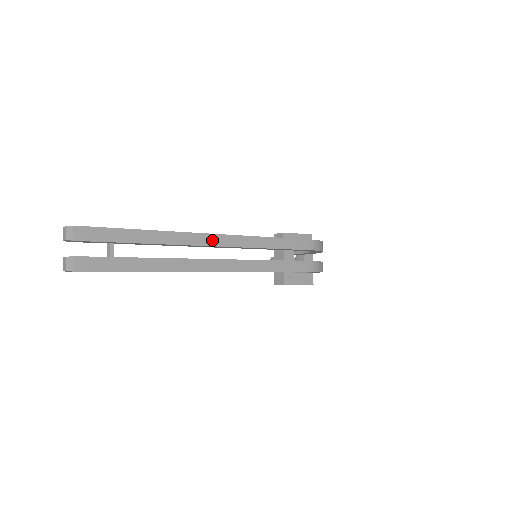
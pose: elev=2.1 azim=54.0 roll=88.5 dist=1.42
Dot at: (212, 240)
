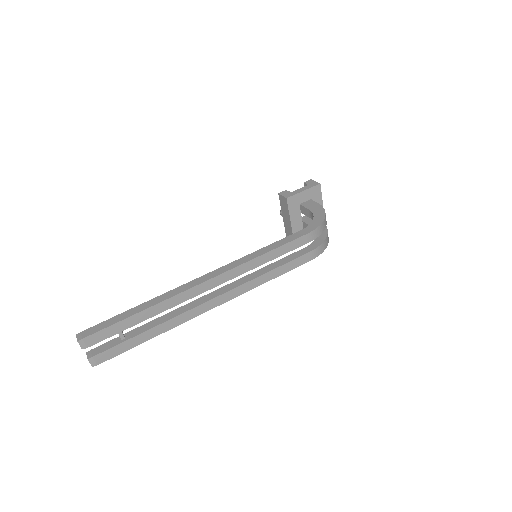
Dot at: (206, 286)
